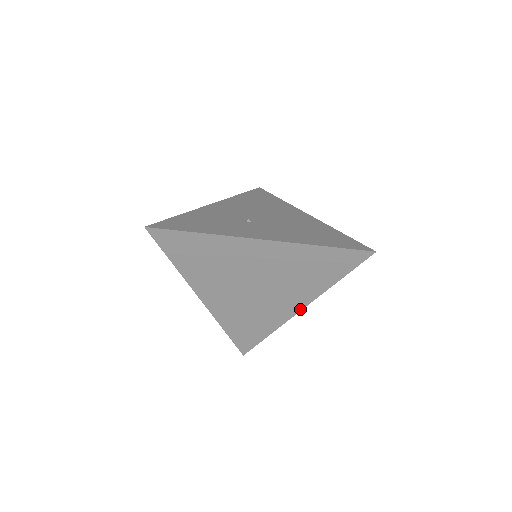
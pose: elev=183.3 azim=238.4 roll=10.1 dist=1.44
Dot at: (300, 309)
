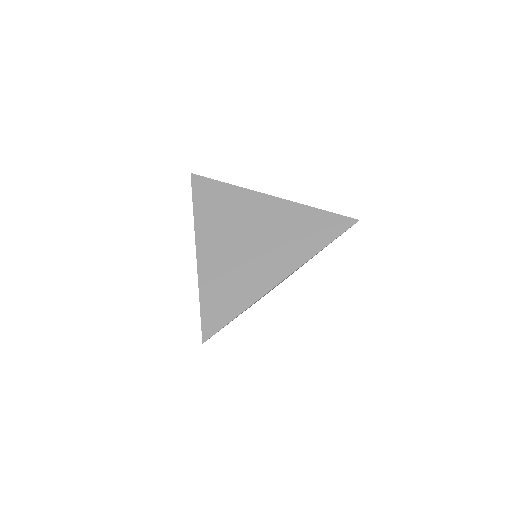
Dot at: (282, 279)
